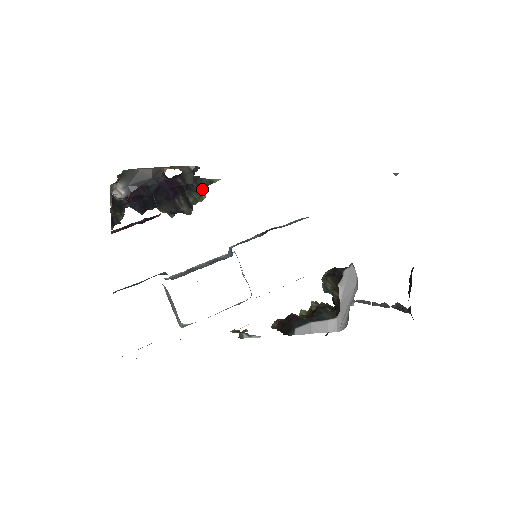
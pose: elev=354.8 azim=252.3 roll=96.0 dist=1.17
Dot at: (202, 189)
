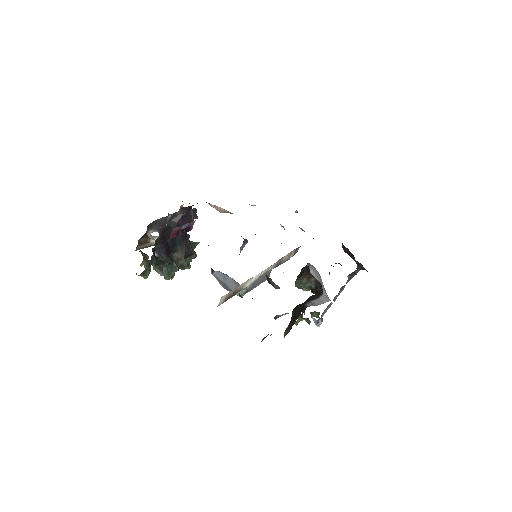
Dot at: occluded
